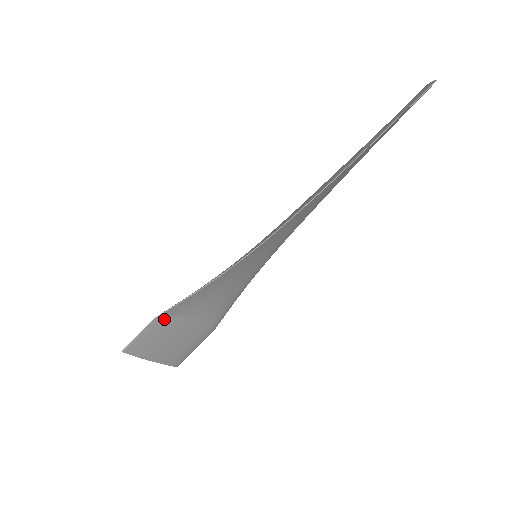
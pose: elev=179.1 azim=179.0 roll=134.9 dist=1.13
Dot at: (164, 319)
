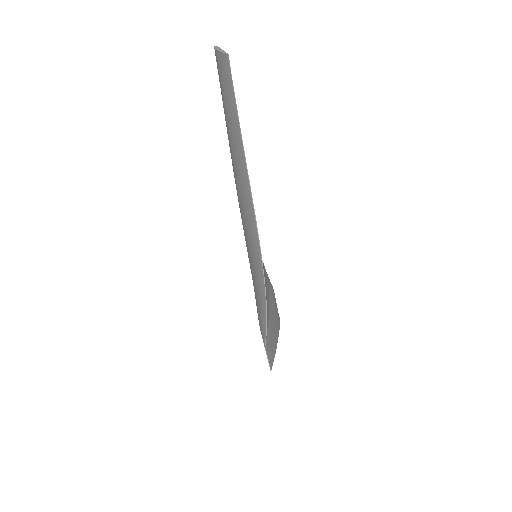
Dot at: (266, 340)
